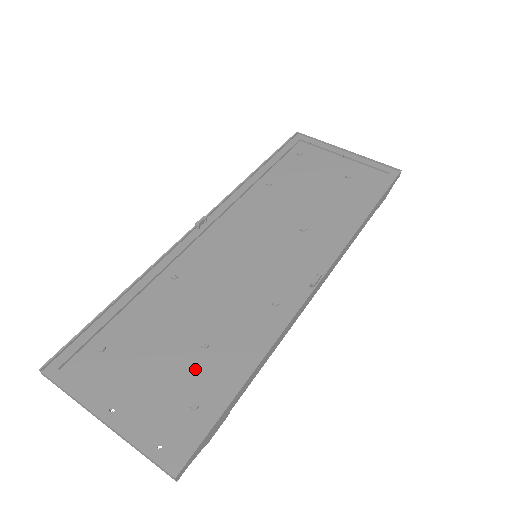
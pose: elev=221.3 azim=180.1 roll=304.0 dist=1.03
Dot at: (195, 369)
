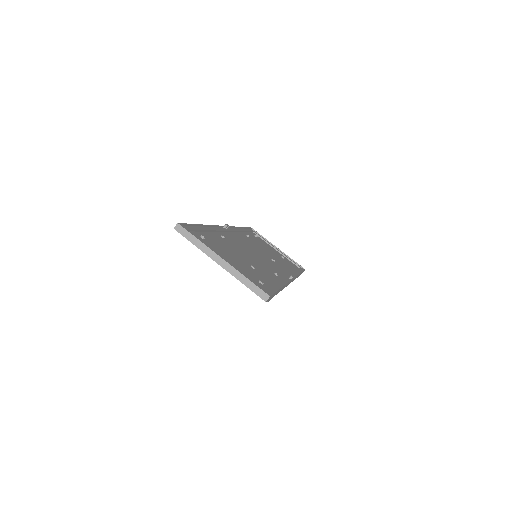
Dot at: (253, 272)
